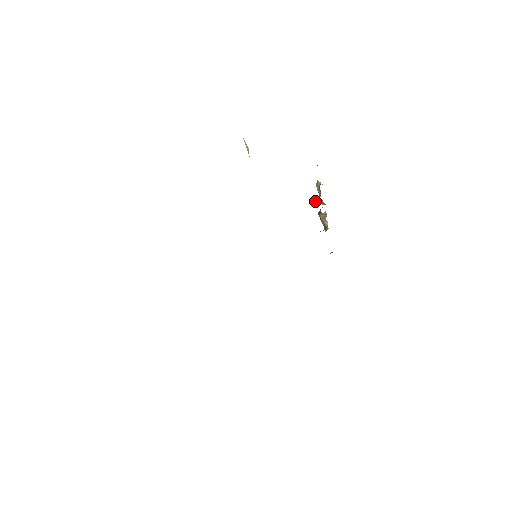
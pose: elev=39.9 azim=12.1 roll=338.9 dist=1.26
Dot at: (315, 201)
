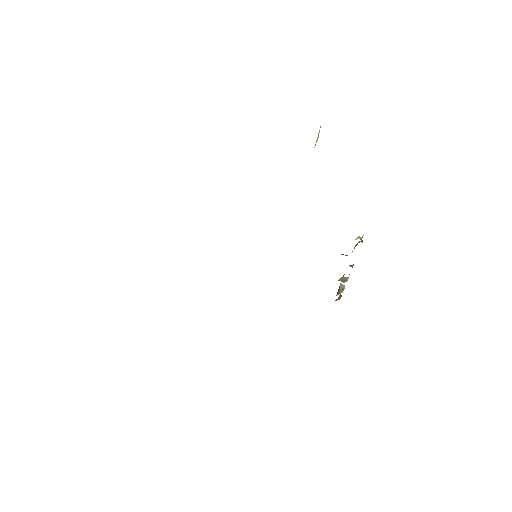
Dot at: occluded
